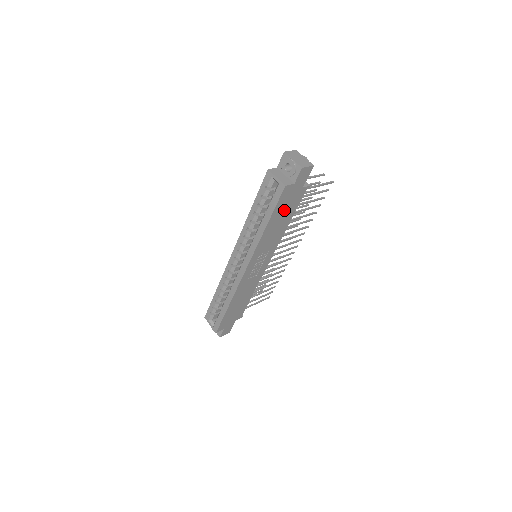
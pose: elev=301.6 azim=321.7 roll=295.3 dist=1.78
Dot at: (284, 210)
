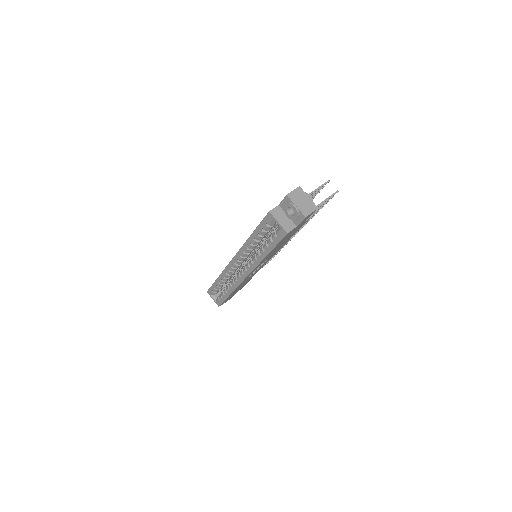
Dot at: (285, 239)
